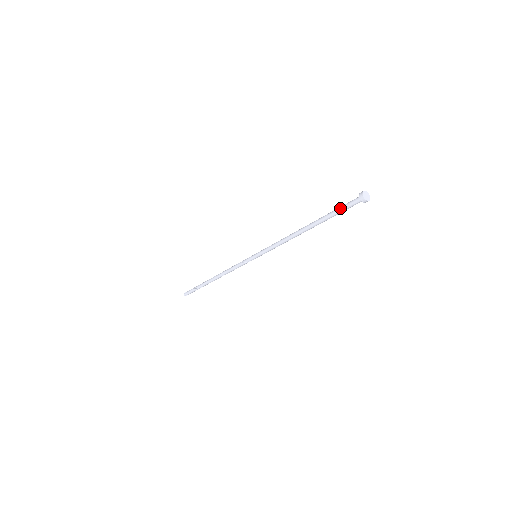
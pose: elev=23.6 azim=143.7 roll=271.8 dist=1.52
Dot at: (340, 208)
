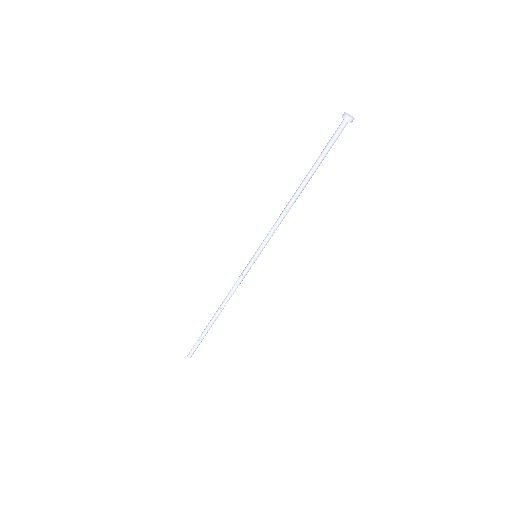
Dot at: (329, 145)
